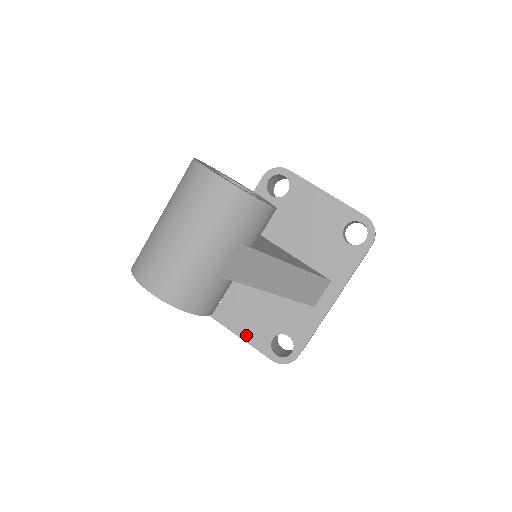
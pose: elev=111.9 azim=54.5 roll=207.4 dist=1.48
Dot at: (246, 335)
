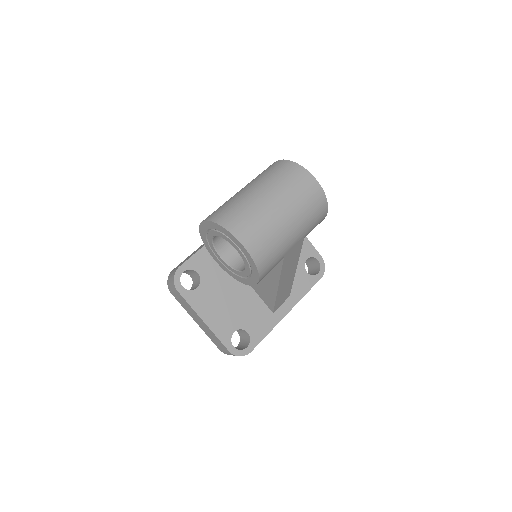
Dot at: (212, 323)
